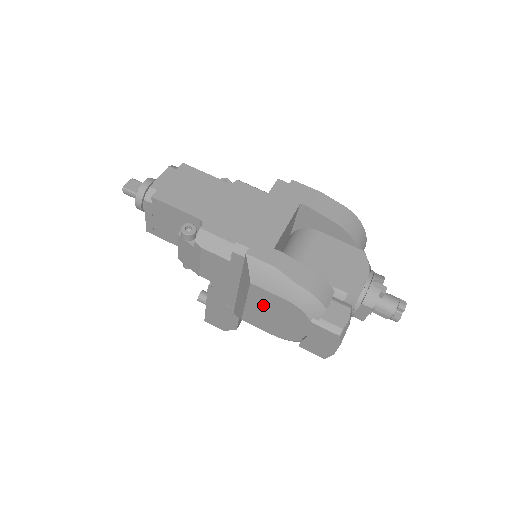
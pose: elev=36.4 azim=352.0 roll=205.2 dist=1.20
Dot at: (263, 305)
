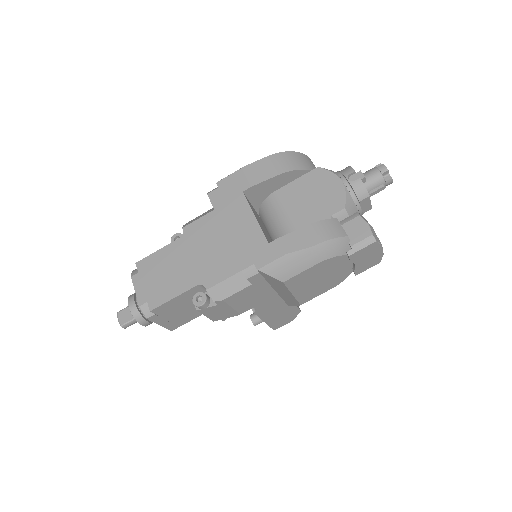
Dot at: (306, 283)
